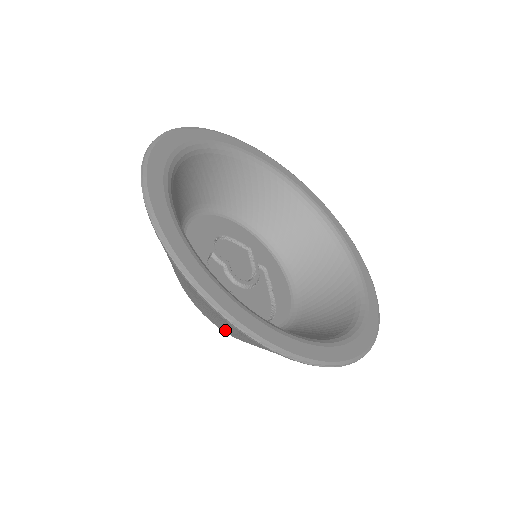
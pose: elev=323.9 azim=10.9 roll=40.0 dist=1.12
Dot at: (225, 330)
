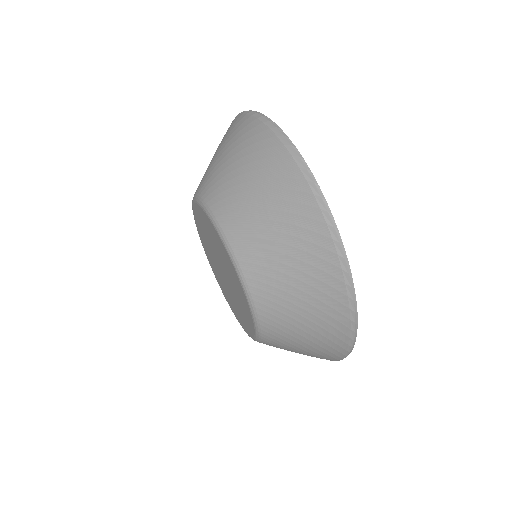
Dot at: (269, 304)
